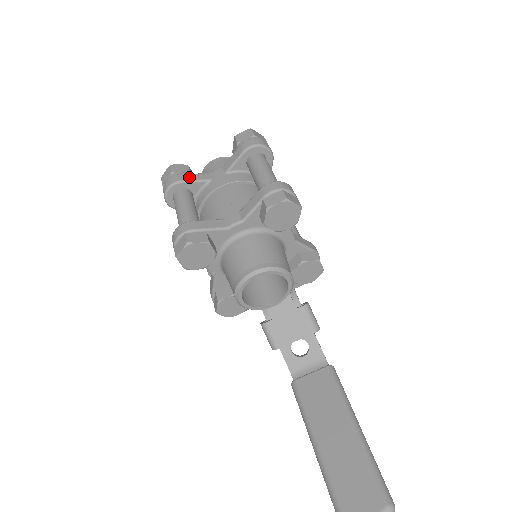
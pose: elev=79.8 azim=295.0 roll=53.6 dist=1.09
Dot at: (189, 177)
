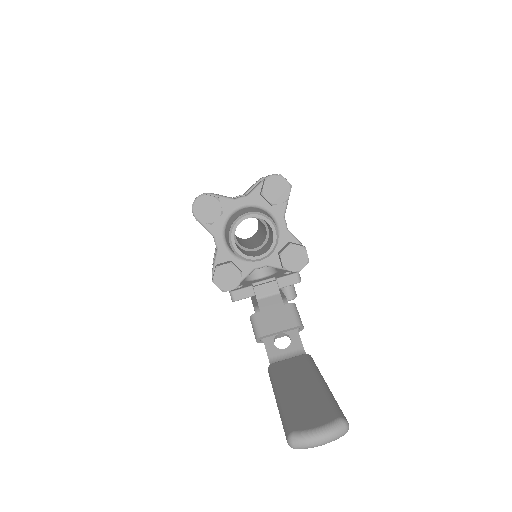
Dot at: (217, 194)
